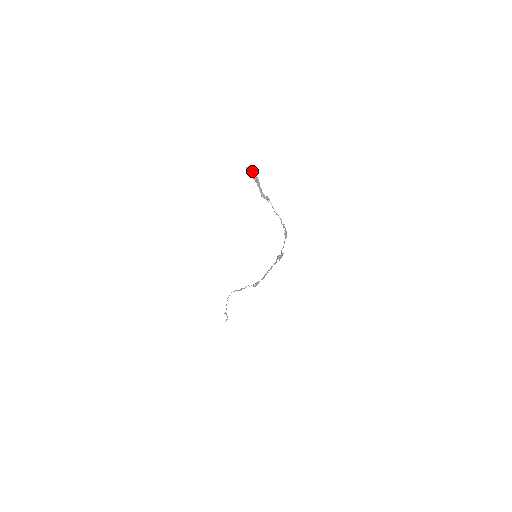
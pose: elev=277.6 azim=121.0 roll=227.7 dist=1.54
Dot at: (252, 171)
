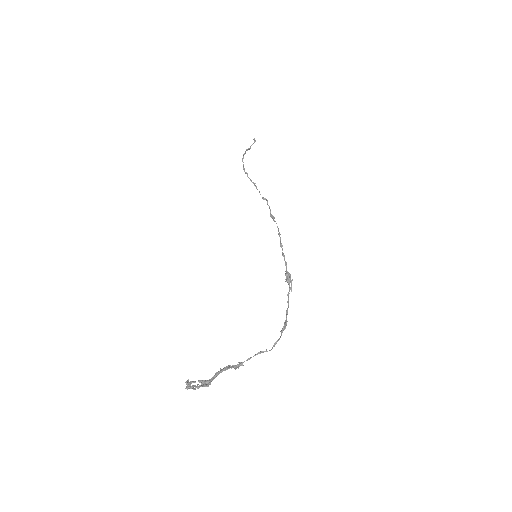
Dot at: occluded
